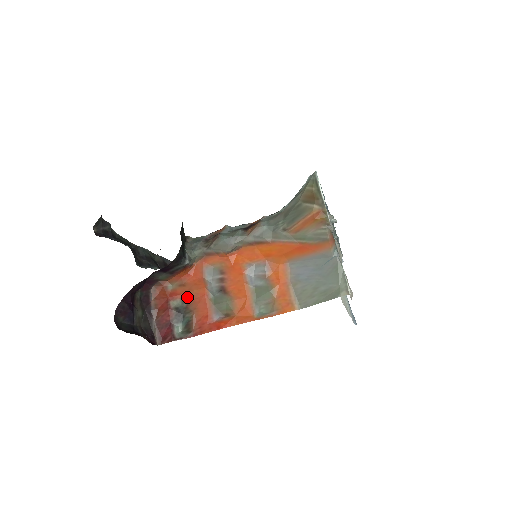
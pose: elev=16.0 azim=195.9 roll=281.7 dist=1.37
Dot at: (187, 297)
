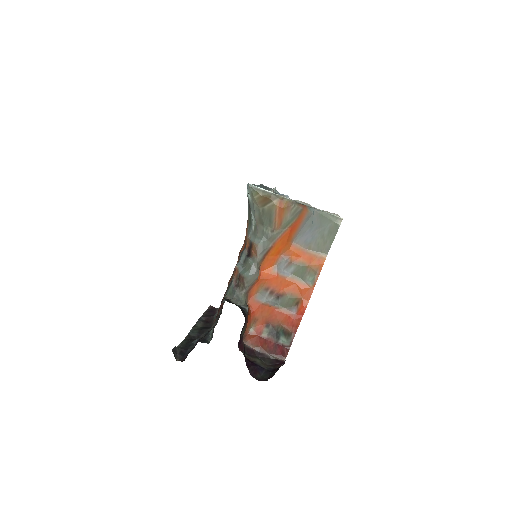
Dot at: (266, 323)
